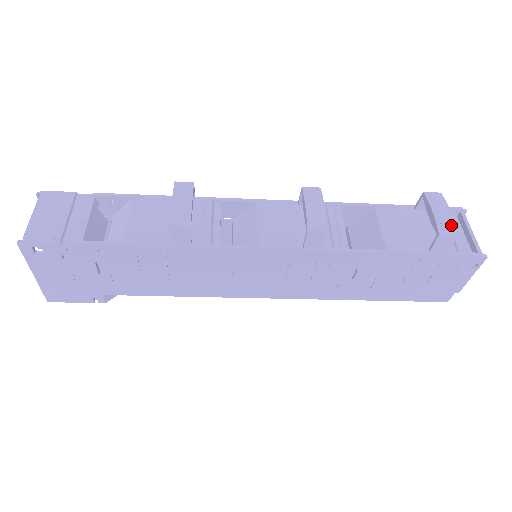
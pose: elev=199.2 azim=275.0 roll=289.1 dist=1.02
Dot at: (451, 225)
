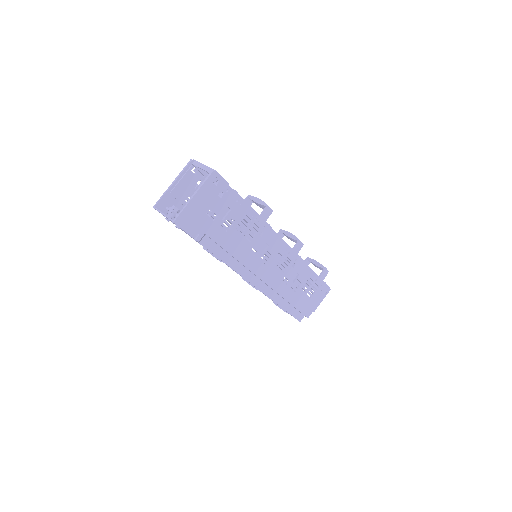
Dot at: occluded
